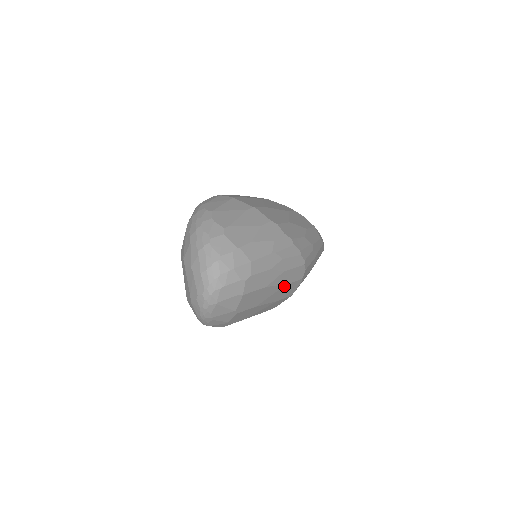
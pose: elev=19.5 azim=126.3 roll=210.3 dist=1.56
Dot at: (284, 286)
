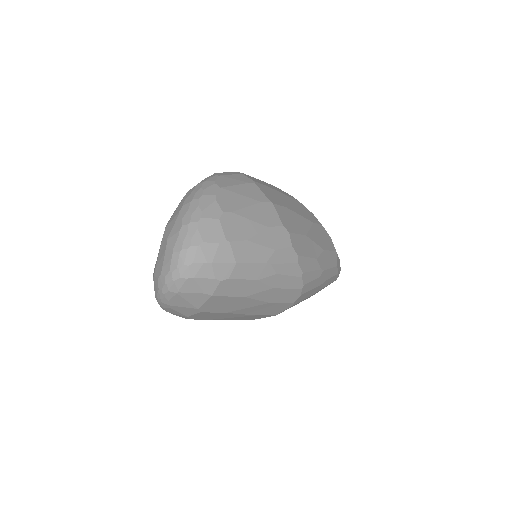
Dot at: (268, 303)
